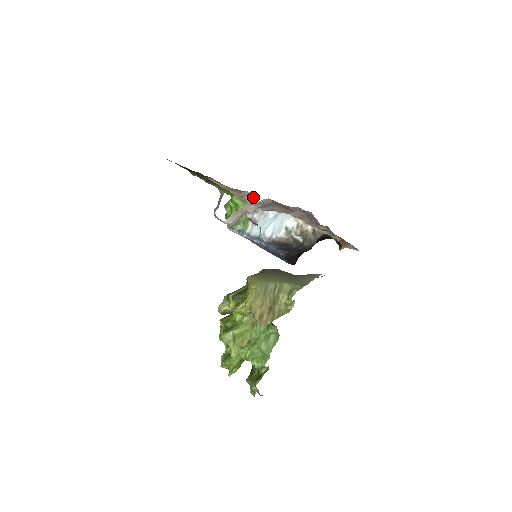
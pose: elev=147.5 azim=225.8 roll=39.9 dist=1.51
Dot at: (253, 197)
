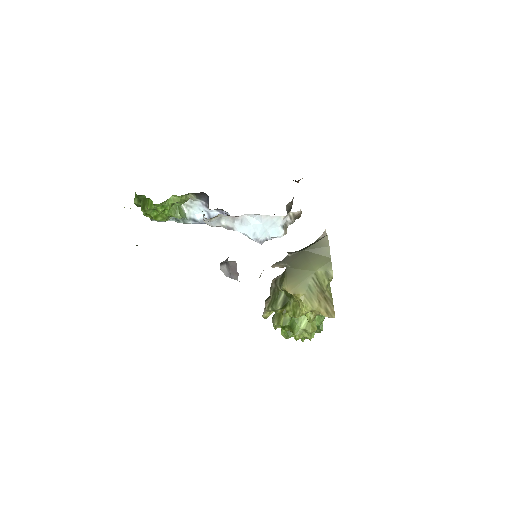
Dot at: occluded
